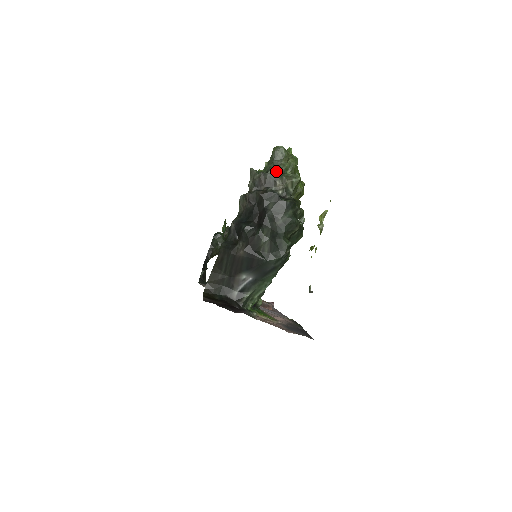
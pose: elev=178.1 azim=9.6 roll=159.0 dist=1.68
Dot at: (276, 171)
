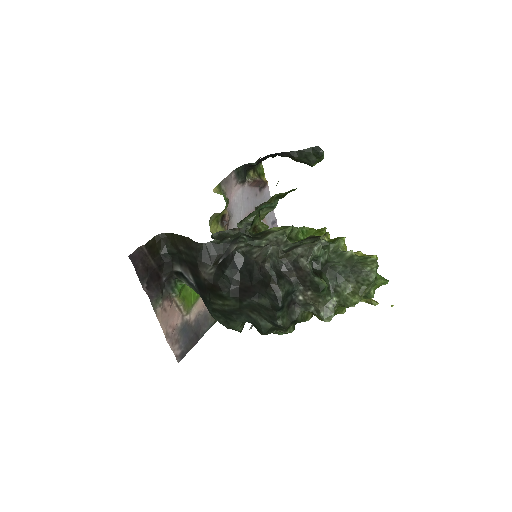
Dot at: (322, 288)
